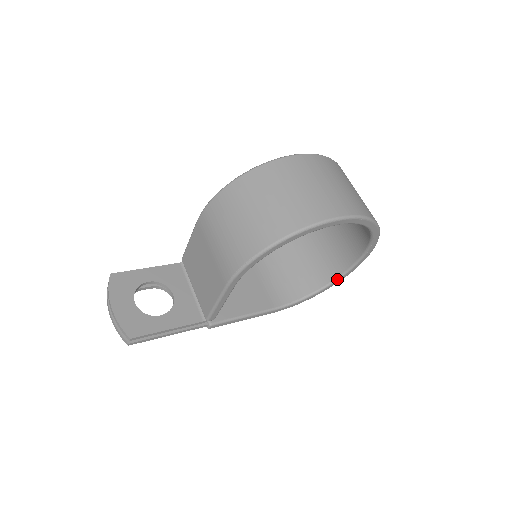
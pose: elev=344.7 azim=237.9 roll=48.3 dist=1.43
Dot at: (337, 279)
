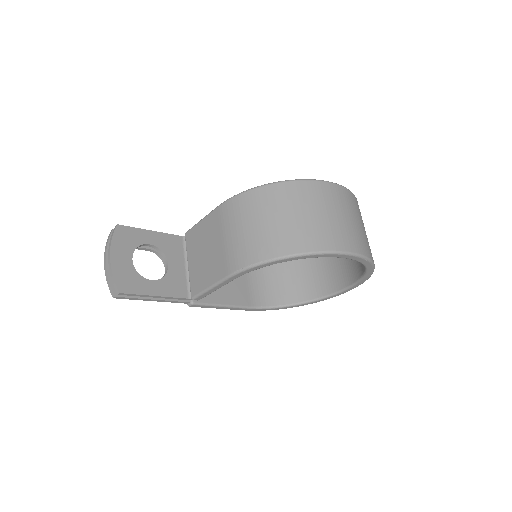
Dot at: (315, 300)
